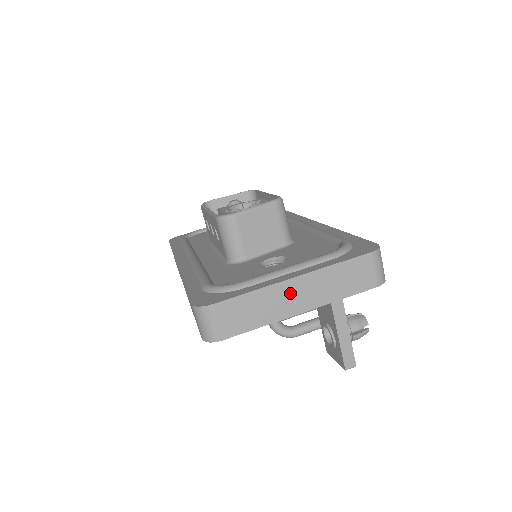
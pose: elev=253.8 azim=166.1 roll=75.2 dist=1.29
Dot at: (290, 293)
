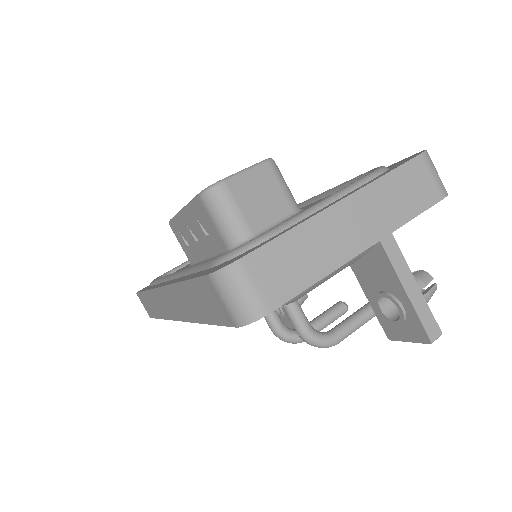
Dot at: (342, 224)
